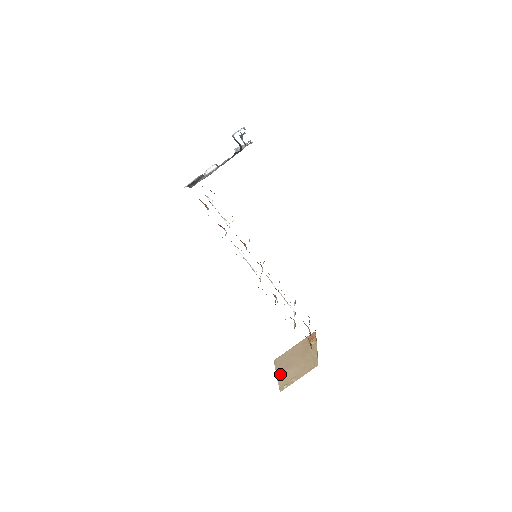
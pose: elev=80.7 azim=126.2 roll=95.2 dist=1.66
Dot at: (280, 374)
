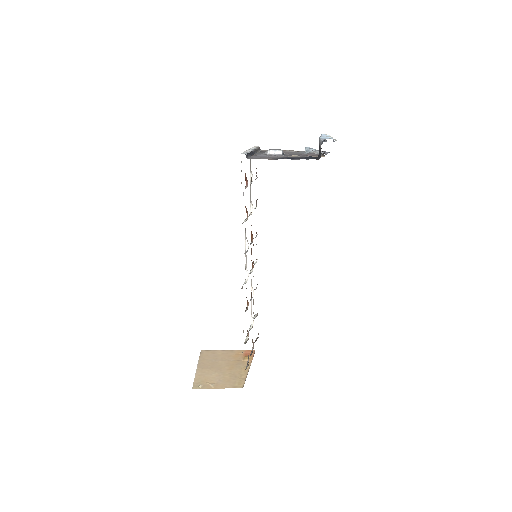
Dot at: (201, 370)
